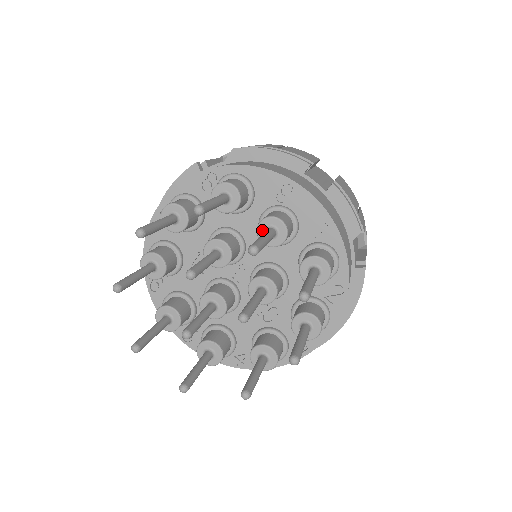
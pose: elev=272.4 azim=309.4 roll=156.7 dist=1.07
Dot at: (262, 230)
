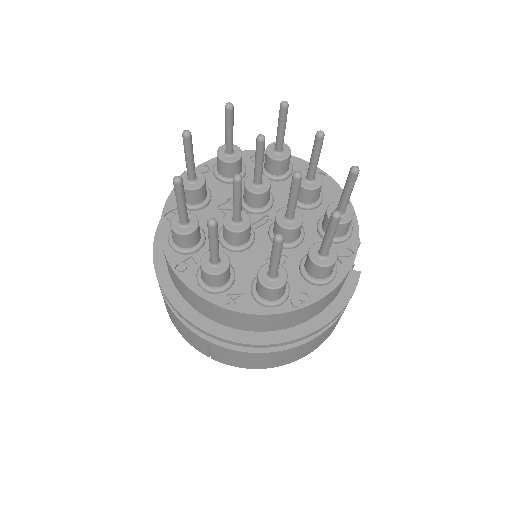
Dot at: (302, 176)
